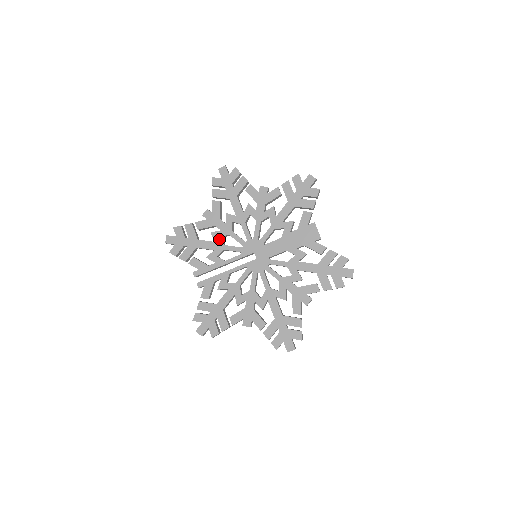
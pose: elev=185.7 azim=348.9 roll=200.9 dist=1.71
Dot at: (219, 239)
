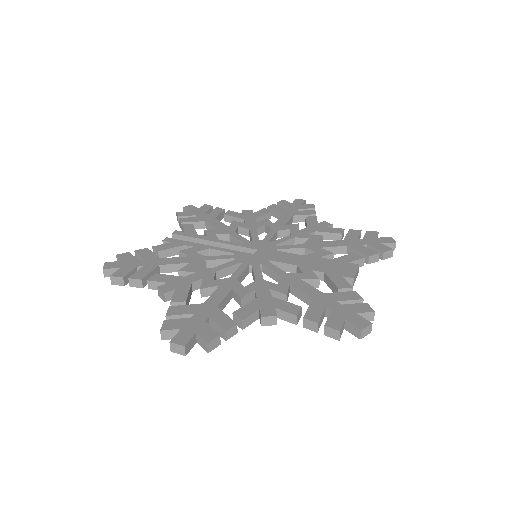
Dot at: (235, 227)
